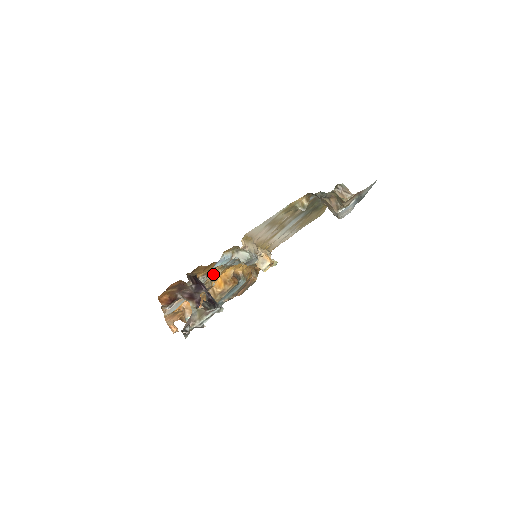
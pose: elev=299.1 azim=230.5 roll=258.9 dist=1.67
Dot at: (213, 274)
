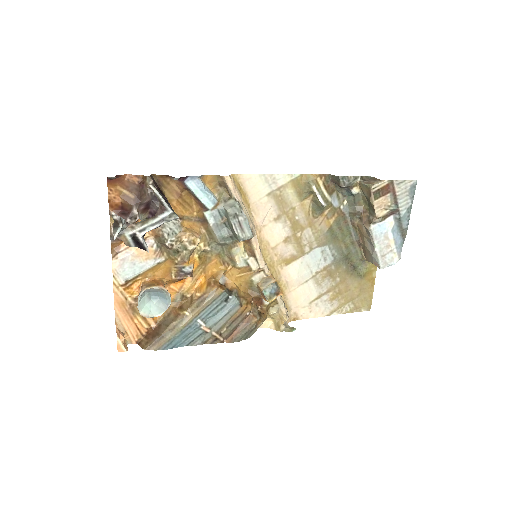
Dot at: (190, 230)
